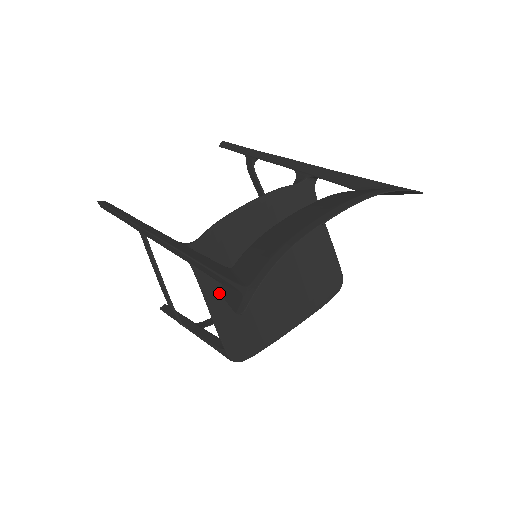
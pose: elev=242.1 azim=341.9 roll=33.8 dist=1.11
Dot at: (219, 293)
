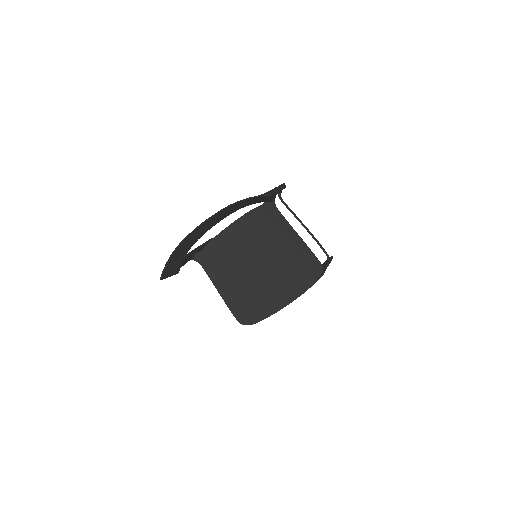
Dot at: (223, 280)
